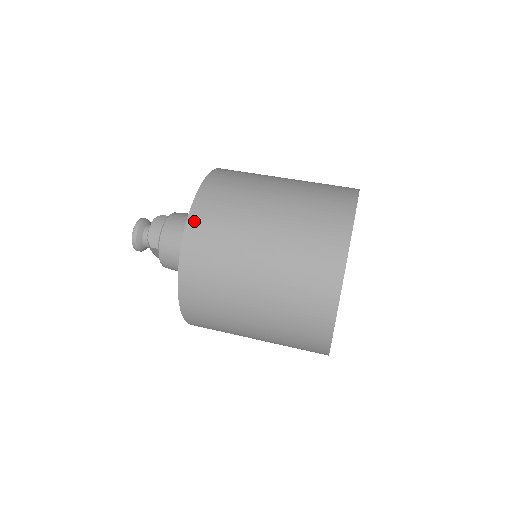
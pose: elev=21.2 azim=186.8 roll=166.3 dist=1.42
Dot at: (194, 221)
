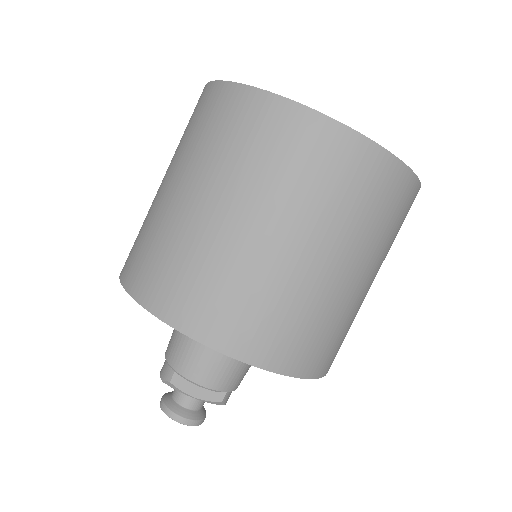
Dot at: occluded
